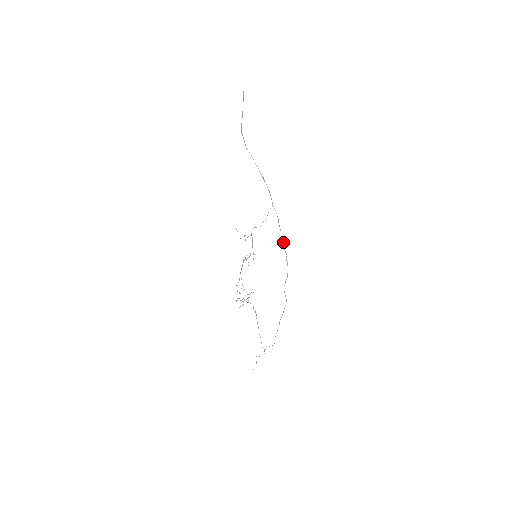
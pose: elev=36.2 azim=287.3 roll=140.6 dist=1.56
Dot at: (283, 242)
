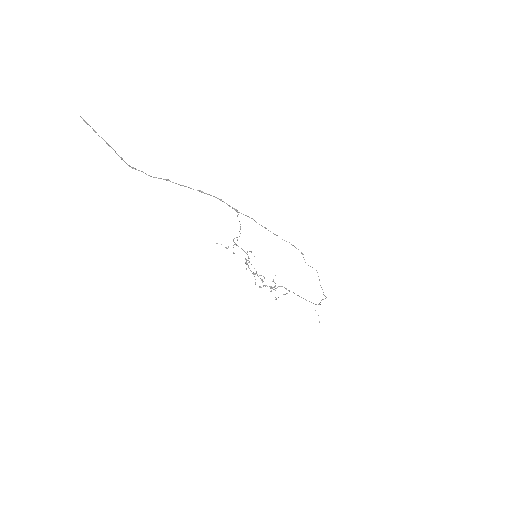
Dot at: occluded
